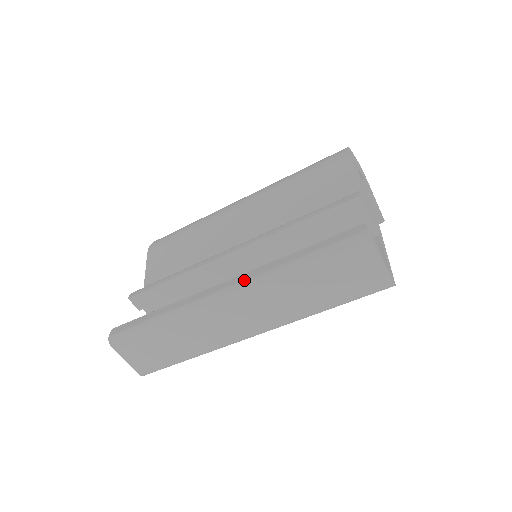
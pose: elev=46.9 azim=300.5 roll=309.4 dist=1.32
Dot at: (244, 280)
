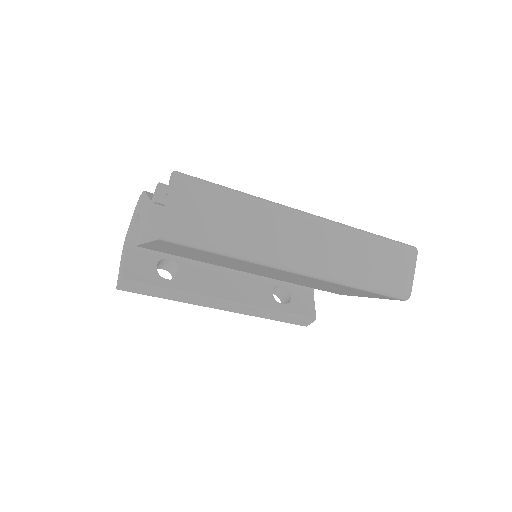
Dot at: (328, 219)
